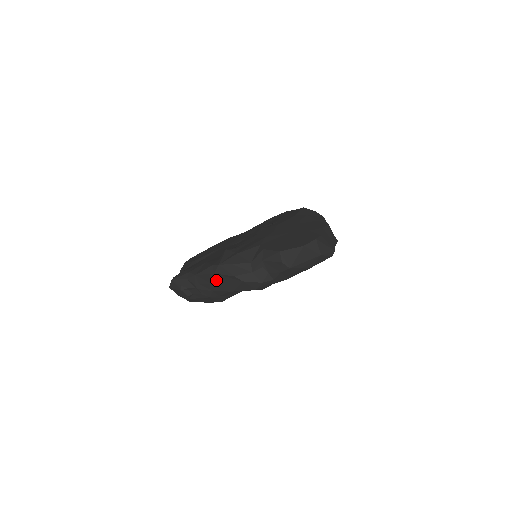
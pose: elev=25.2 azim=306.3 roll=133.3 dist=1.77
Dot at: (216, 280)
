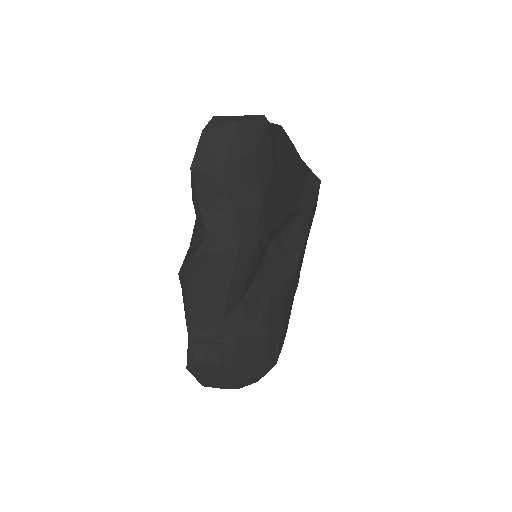
Dot at: (200, 297)
